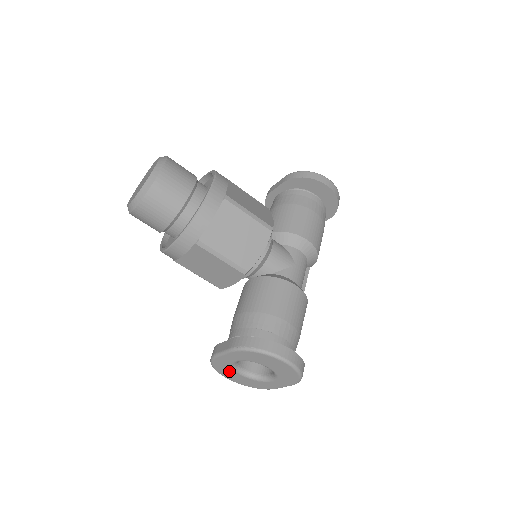
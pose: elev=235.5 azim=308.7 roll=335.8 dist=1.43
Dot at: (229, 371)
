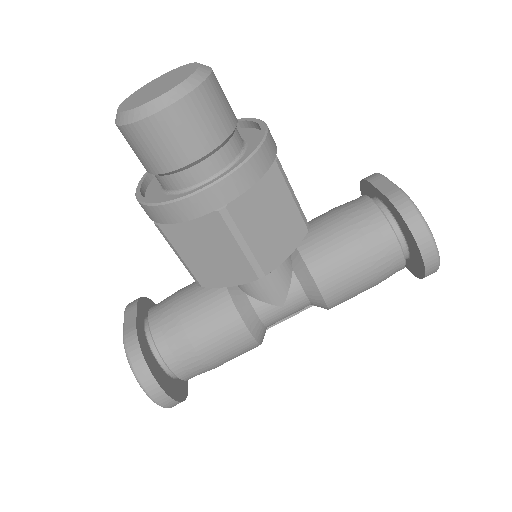
Dot at: occluded
